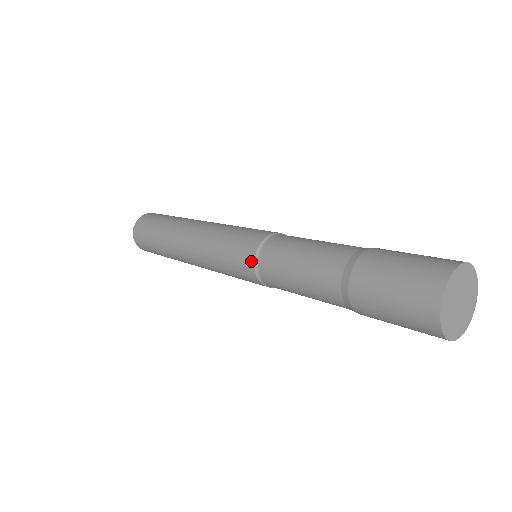
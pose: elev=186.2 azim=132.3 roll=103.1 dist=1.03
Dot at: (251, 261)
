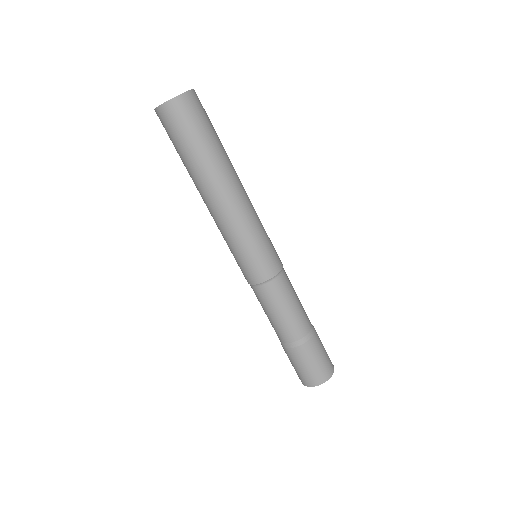
Dot at: (249, 282)
